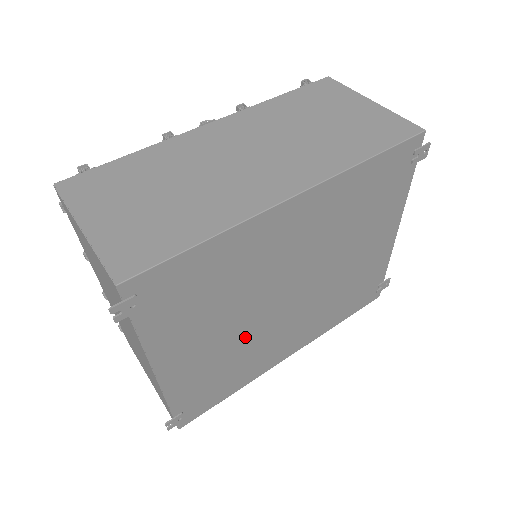
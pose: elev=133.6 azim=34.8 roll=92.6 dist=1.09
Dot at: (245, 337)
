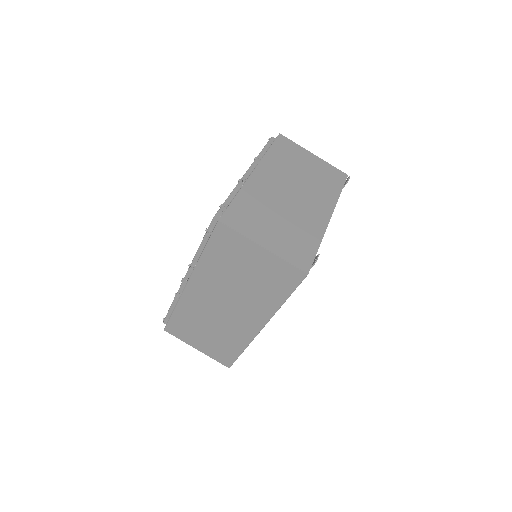
Dot at: occluded
